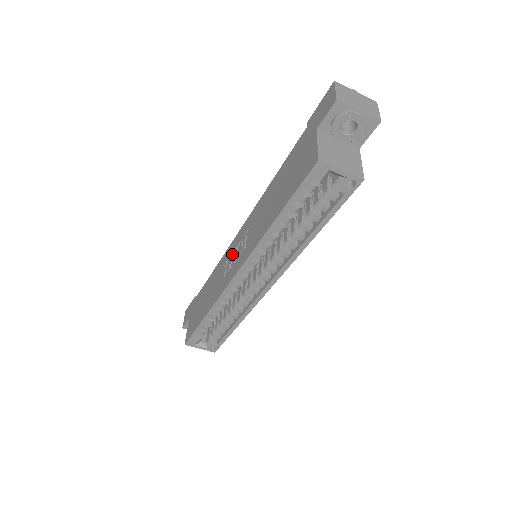
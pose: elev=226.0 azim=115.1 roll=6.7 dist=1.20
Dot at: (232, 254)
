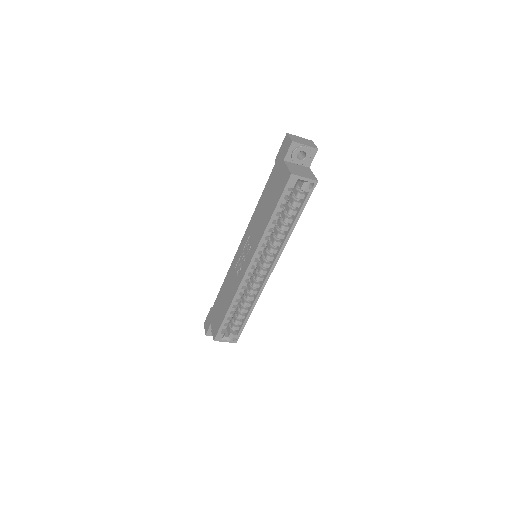
Dot at: (239, 259)
